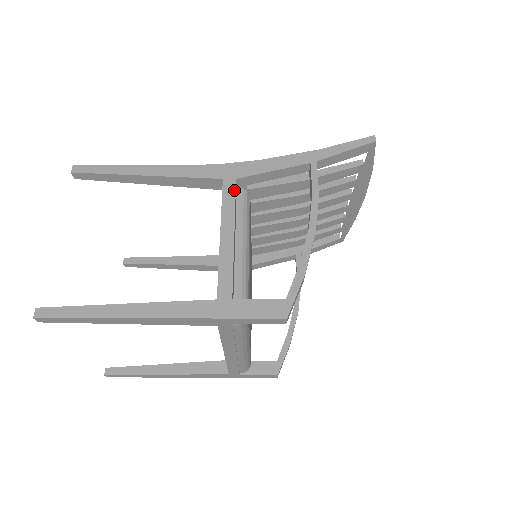
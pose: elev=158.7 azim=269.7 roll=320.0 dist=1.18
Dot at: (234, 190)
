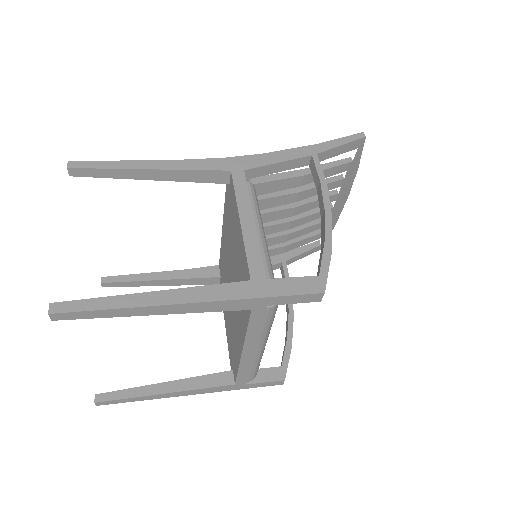
Dot at: (244, 180)
